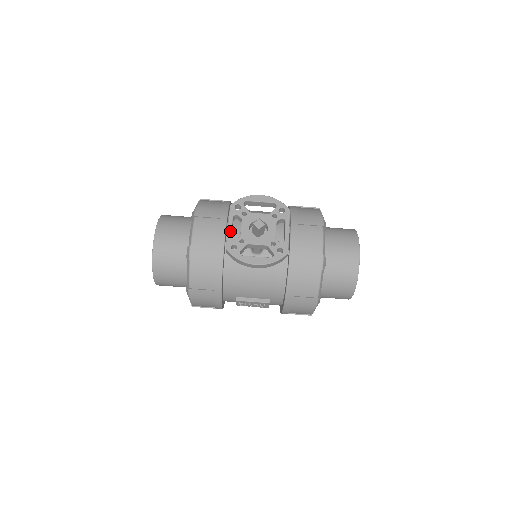
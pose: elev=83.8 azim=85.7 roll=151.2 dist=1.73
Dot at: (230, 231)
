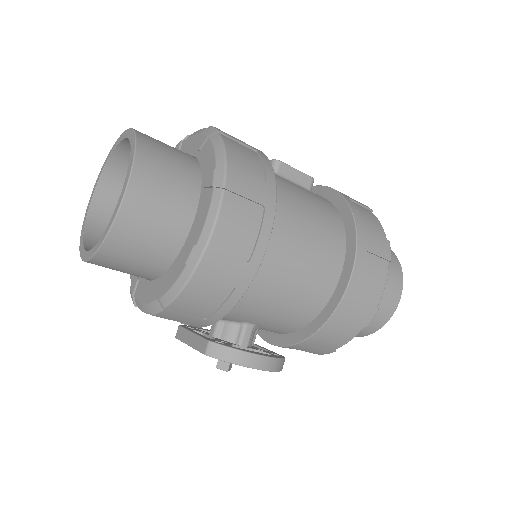
Dot at: occluded
